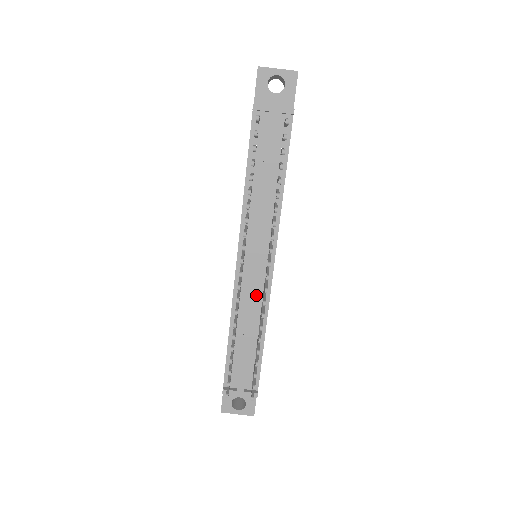
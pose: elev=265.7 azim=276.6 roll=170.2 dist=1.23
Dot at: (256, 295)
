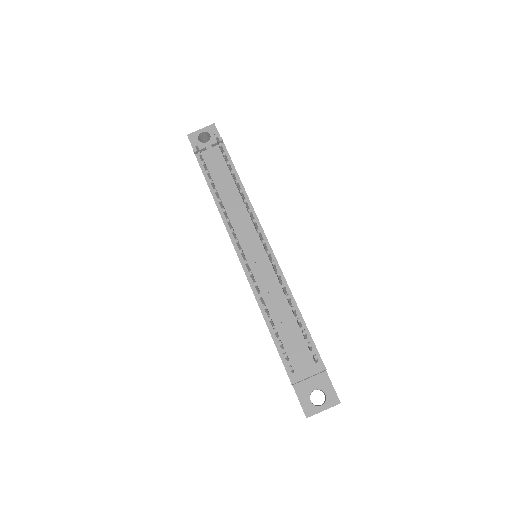
Dot at: (270, 276)
